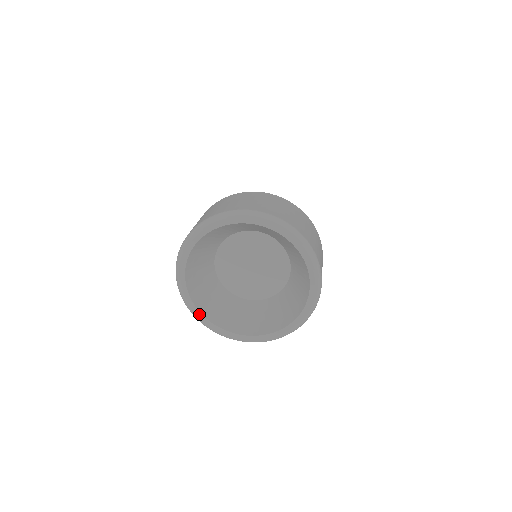
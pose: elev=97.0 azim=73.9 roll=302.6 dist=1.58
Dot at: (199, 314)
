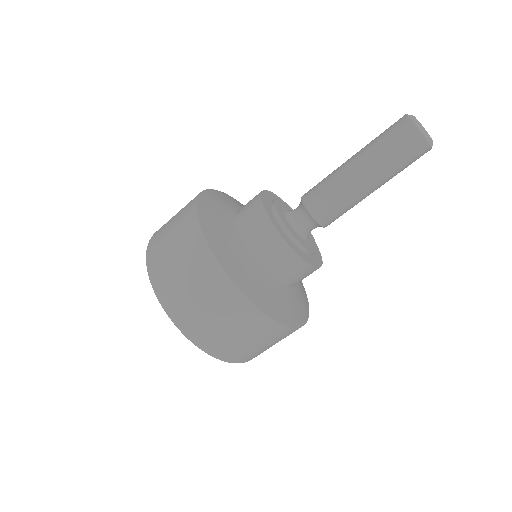
Dot at: occluded
